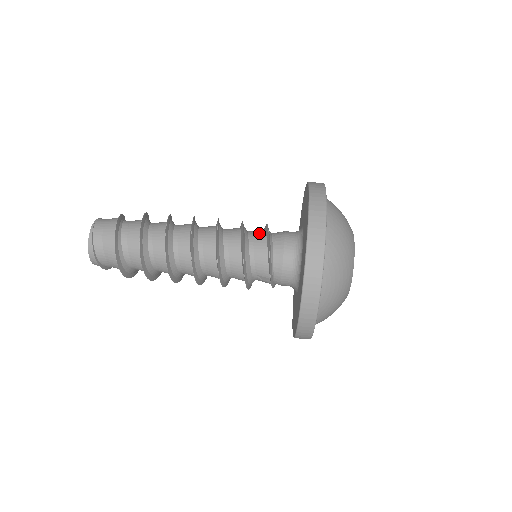
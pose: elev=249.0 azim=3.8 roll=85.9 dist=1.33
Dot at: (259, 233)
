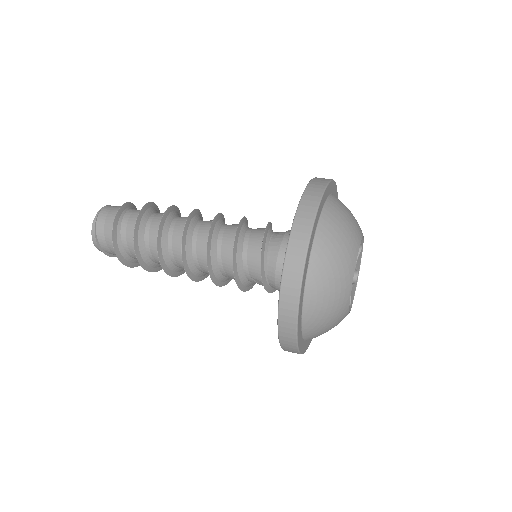
Dot at: (257, 231)
